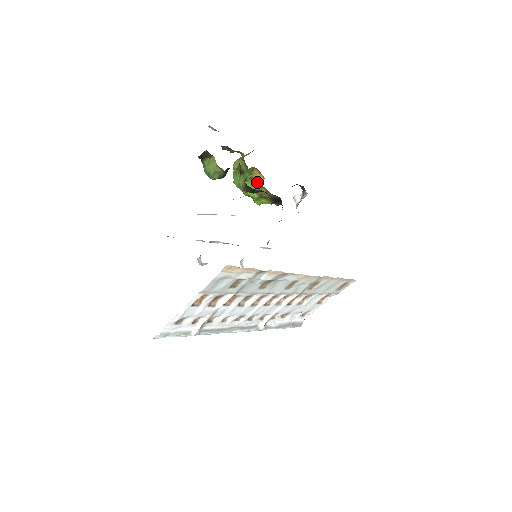
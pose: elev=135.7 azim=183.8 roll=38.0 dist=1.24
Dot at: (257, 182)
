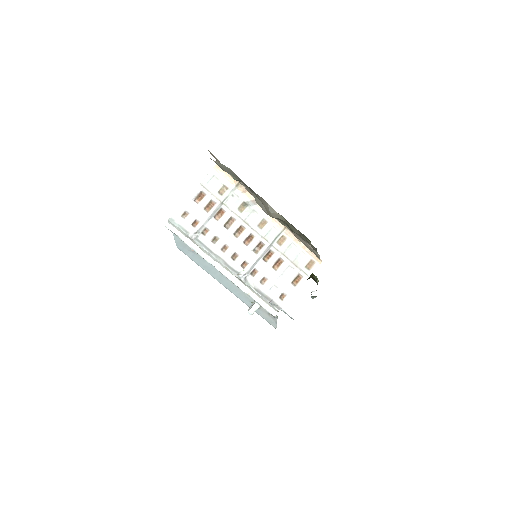
Dot at: occluded
